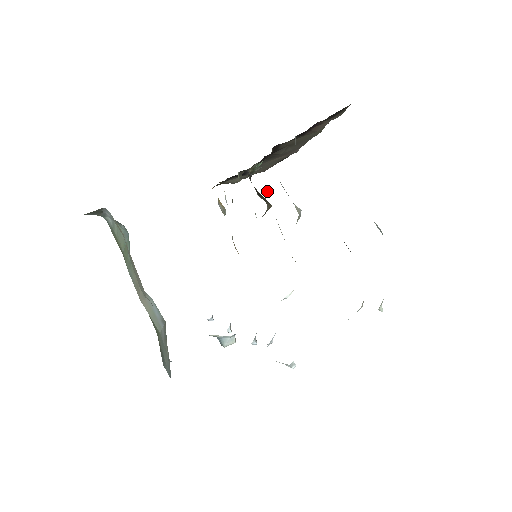
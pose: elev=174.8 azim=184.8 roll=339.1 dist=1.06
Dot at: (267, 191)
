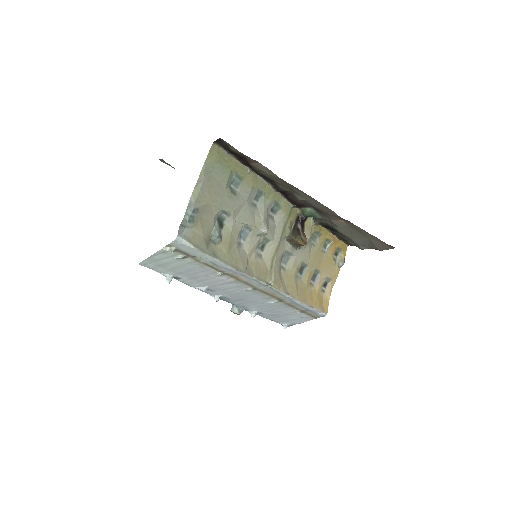
Dot at: (276, 216)
